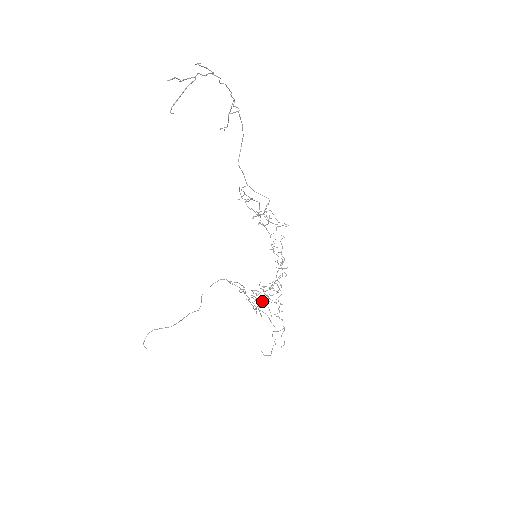
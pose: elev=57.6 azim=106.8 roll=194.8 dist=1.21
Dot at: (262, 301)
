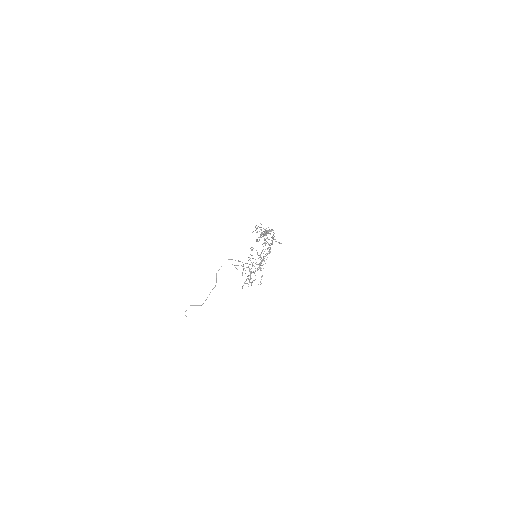
Dot at: occluded
